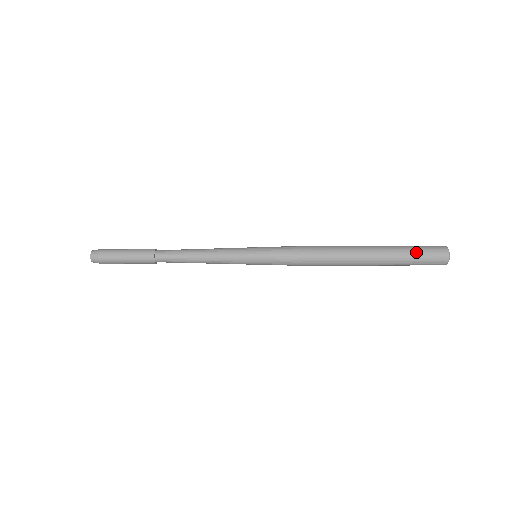
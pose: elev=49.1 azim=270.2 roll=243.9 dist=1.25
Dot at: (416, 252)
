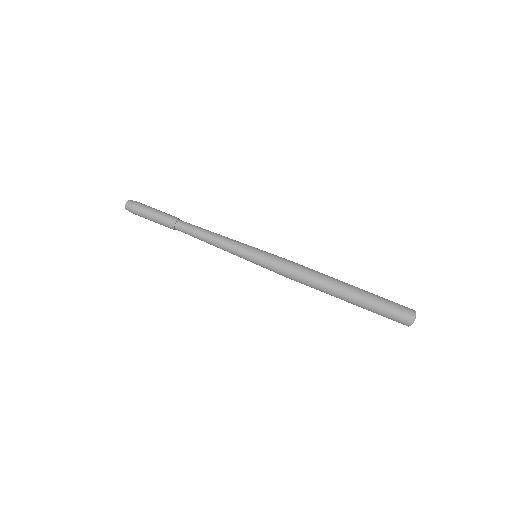
Dot at: (387, 299)
